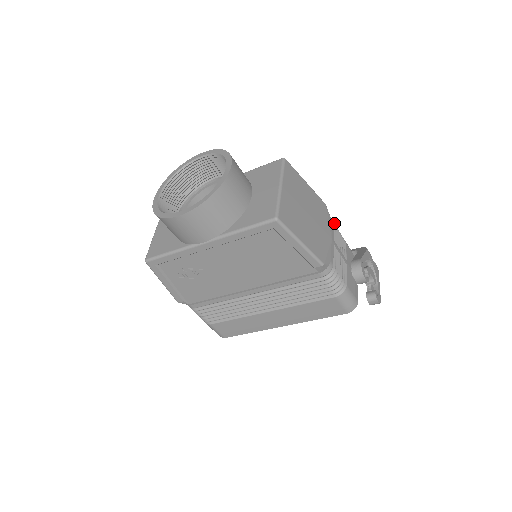
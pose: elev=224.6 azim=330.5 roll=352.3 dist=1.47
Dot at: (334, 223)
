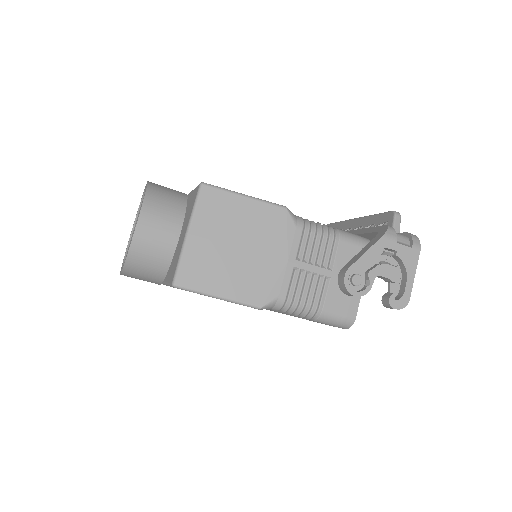
Dot at: (308, 226)
